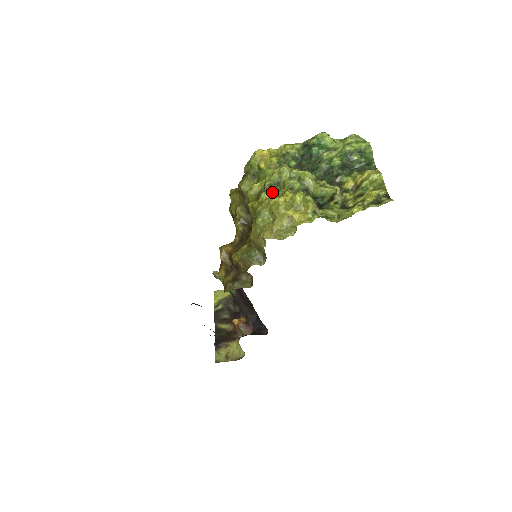
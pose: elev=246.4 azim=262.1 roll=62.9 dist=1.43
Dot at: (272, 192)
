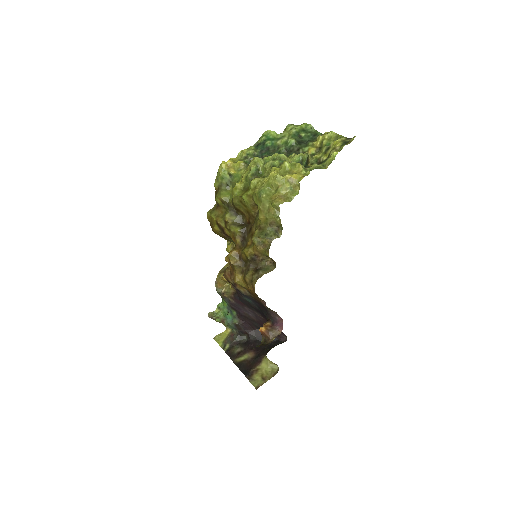
Dot at: occluded
